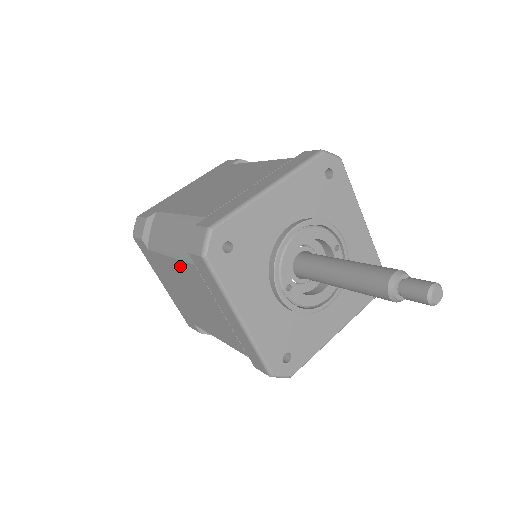
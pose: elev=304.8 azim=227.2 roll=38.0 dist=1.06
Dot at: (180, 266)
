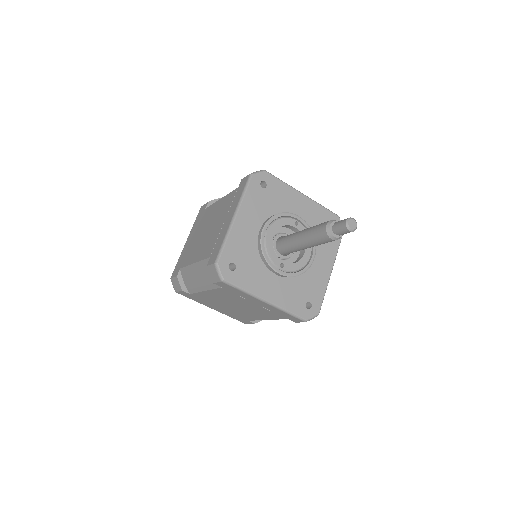
Dot at: (214, 293)
